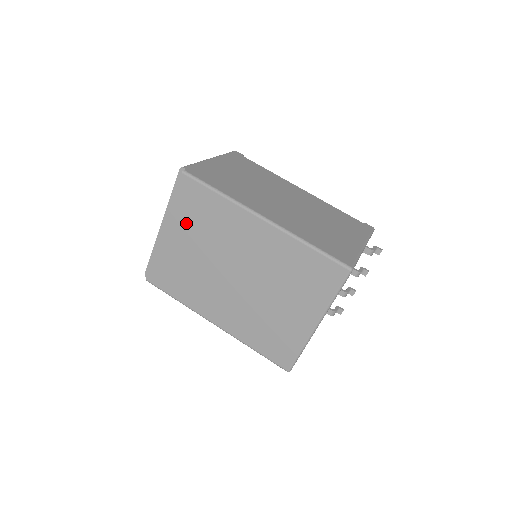
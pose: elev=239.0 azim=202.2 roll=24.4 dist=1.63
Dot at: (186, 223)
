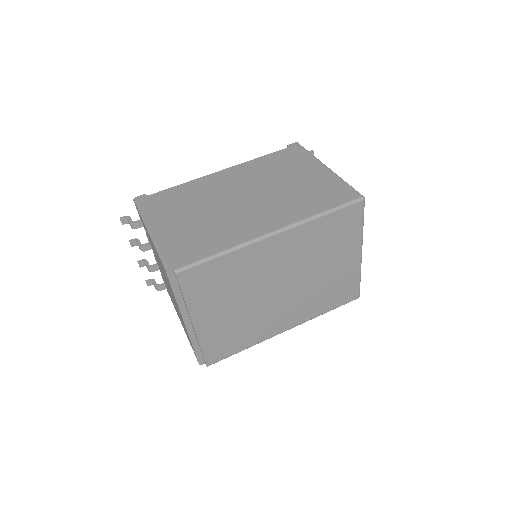
Dot at: (211, 301)
